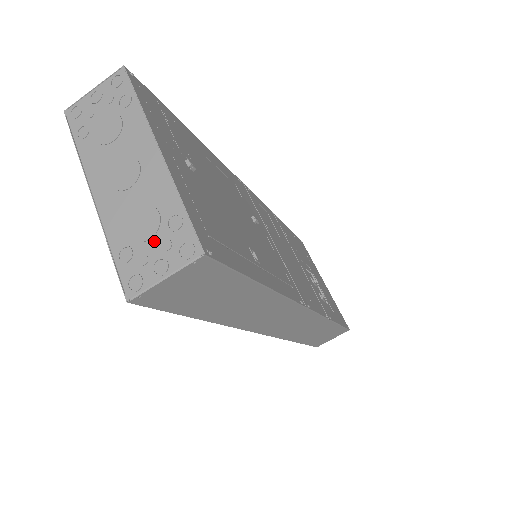
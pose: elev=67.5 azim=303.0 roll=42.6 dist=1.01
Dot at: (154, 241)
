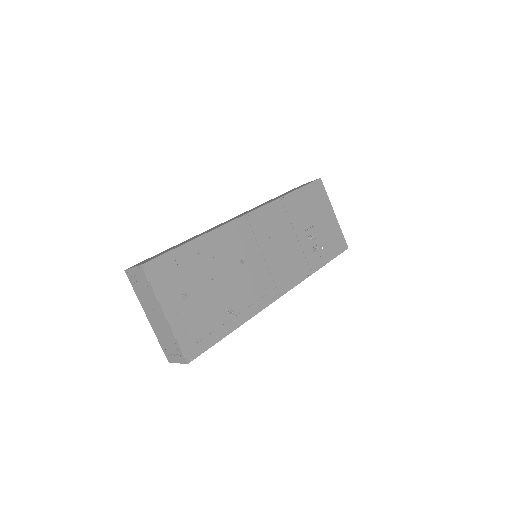
Dot at: (172, 349)
